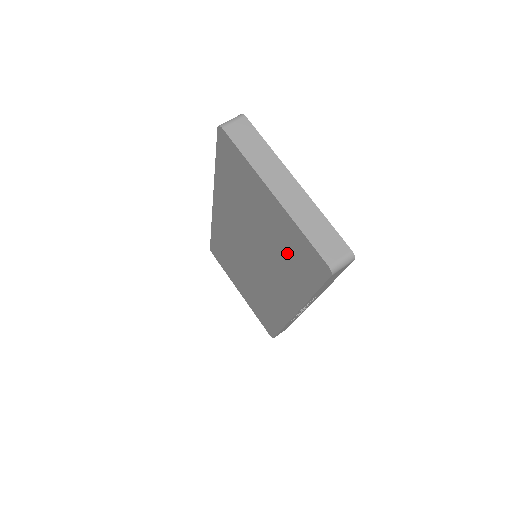
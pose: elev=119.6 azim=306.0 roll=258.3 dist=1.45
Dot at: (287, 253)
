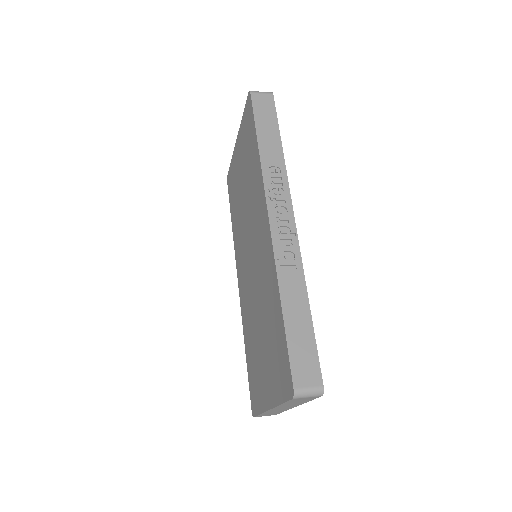
Dot at: (247, 158)
